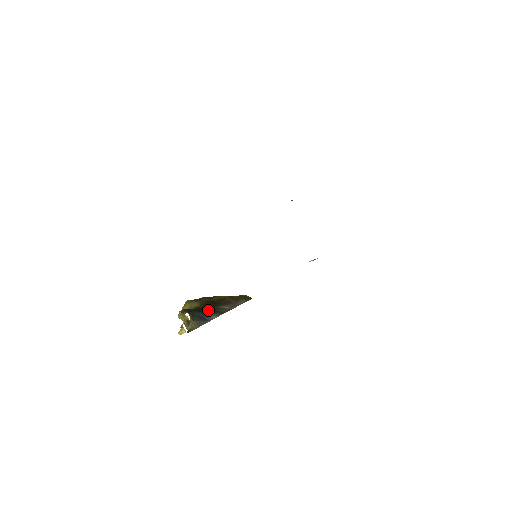
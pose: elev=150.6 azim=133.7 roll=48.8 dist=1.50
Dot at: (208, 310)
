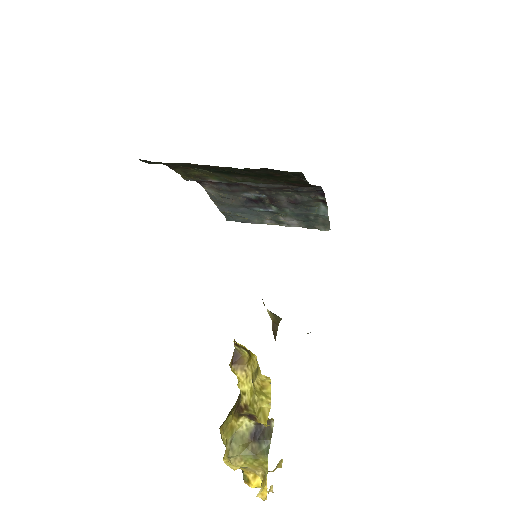
Dot at: occluded
